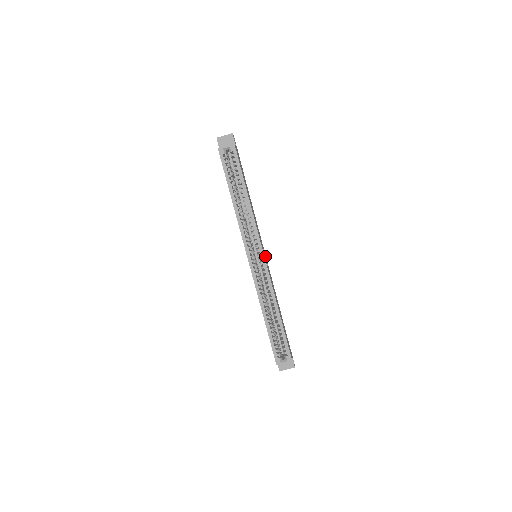
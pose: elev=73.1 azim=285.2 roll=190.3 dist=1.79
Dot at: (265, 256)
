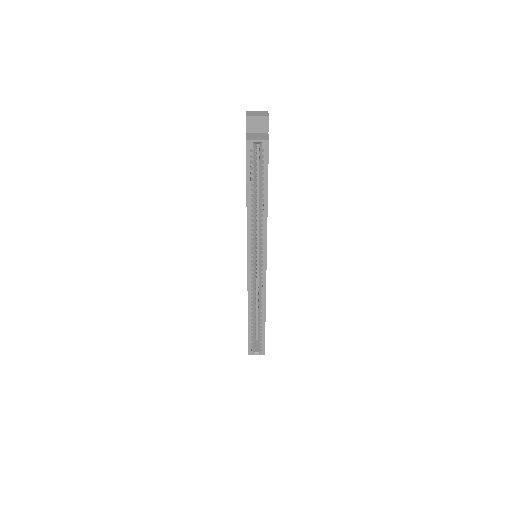
Dot at: occluded
